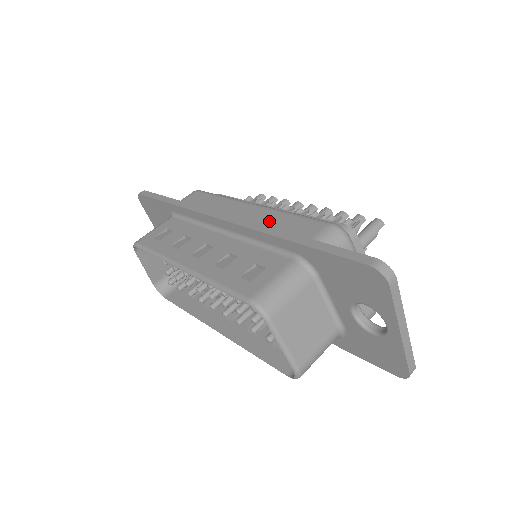
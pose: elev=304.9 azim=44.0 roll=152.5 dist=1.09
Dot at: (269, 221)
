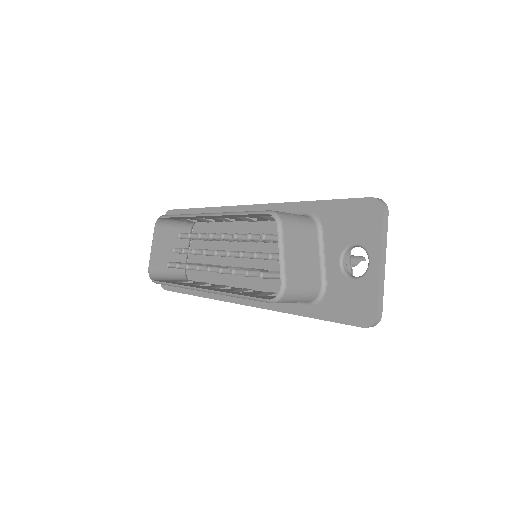
Dot at: occluded
